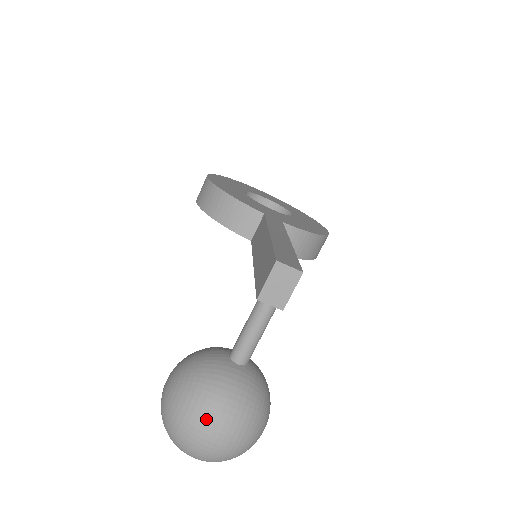
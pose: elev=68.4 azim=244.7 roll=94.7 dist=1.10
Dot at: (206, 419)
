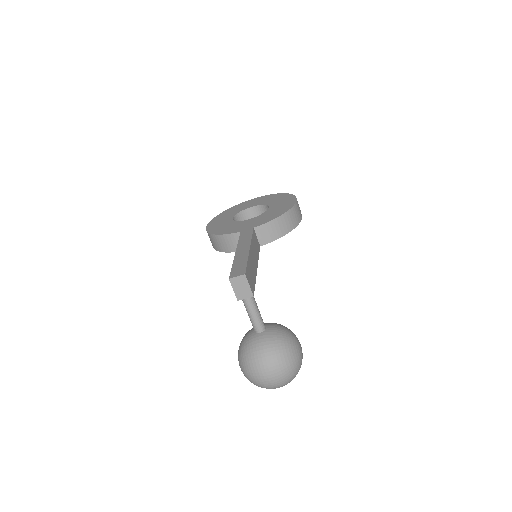
Dot at: (258, 370)
